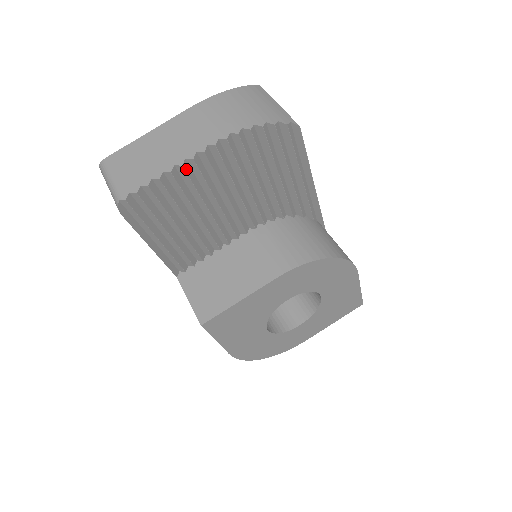
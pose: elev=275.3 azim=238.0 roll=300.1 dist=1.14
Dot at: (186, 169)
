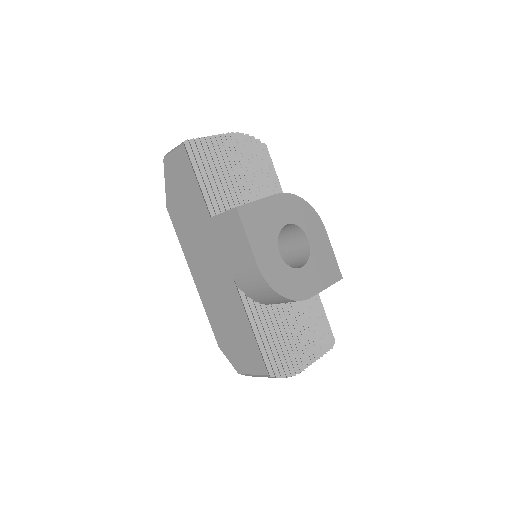
Dot at: (216, 139)
